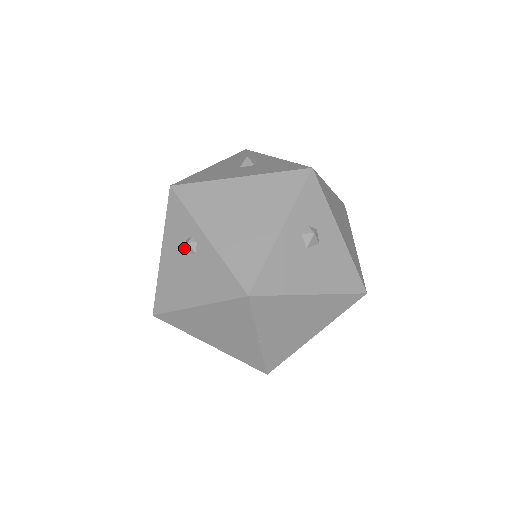
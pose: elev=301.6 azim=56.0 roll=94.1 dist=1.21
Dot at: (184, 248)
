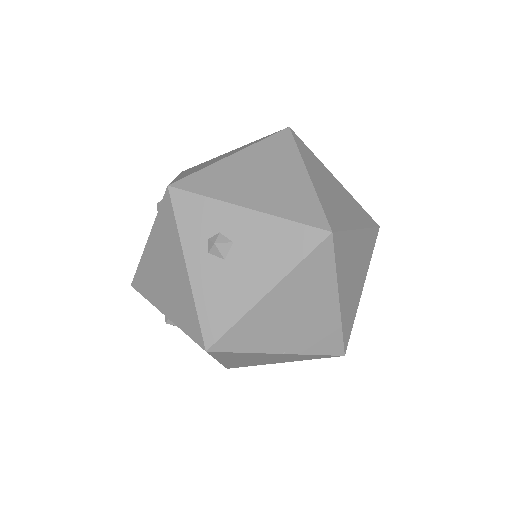
Dot at: occluded
